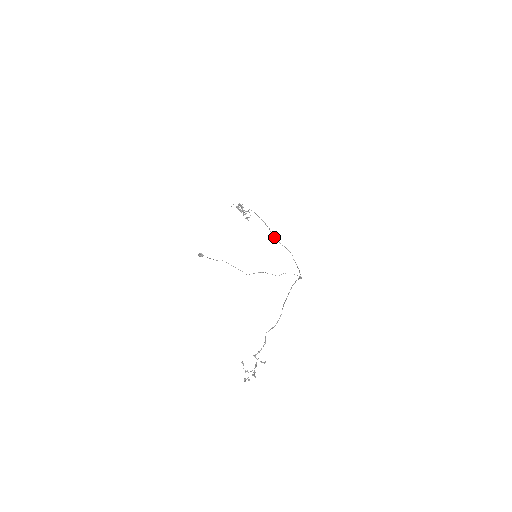
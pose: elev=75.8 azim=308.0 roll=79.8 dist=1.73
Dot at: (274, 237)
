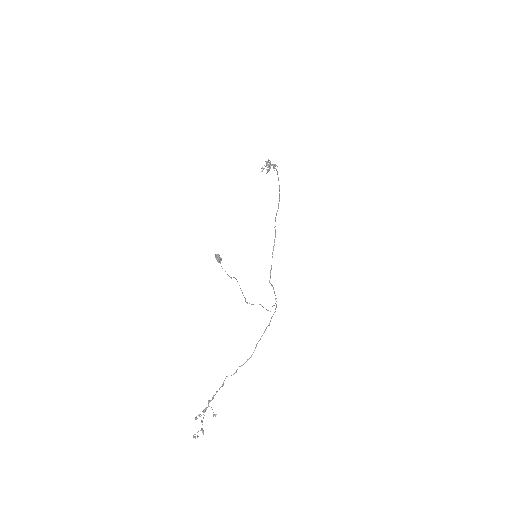
Dot at: occluded
